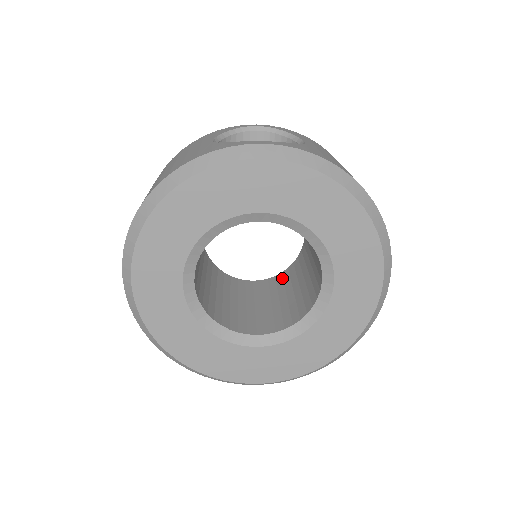
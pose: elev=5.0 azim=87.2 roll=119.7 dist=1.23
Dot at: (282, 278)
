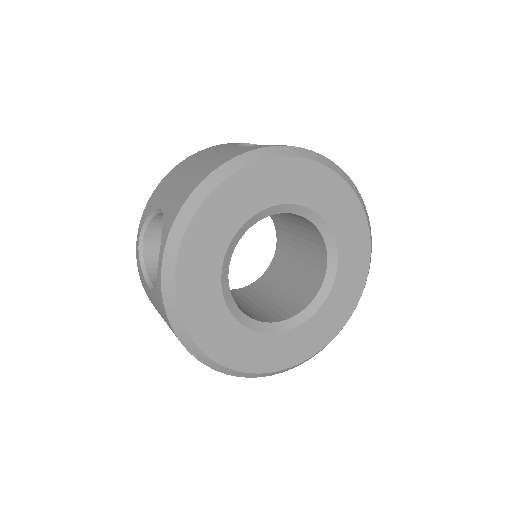
Dot at: (258, 285)
